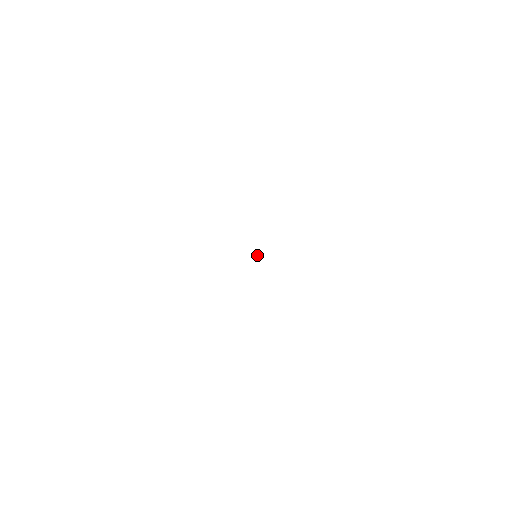
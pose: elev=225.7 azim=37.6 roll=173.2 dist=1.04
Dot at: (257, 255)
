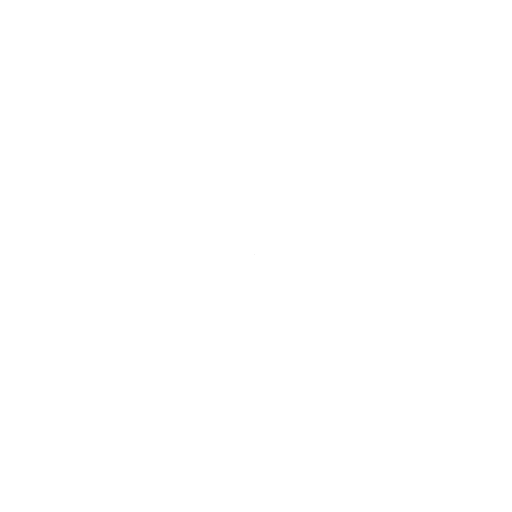
Dot at: (256, 257)
